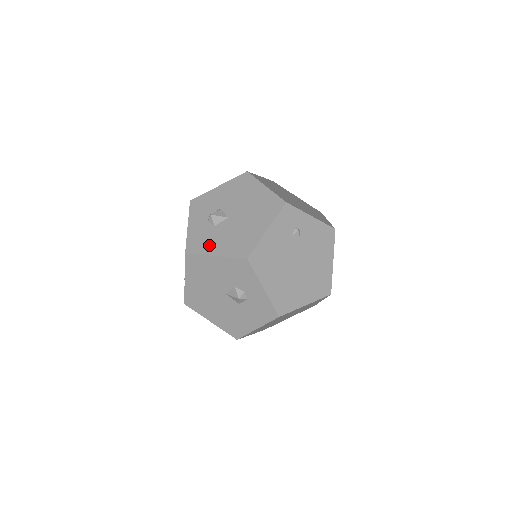
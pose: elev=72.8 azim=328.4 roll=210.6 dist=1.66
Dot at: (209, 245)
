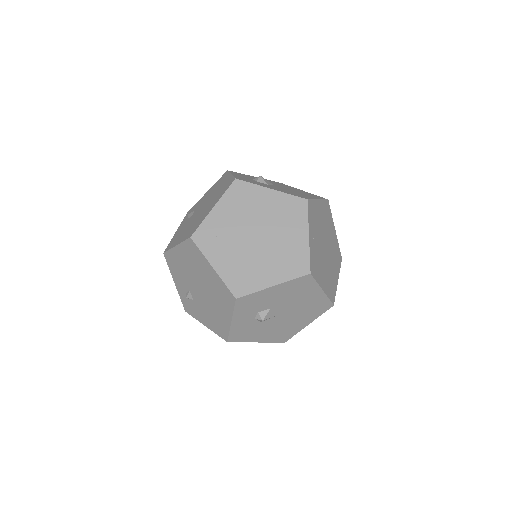
Dot at: (253, 336)
